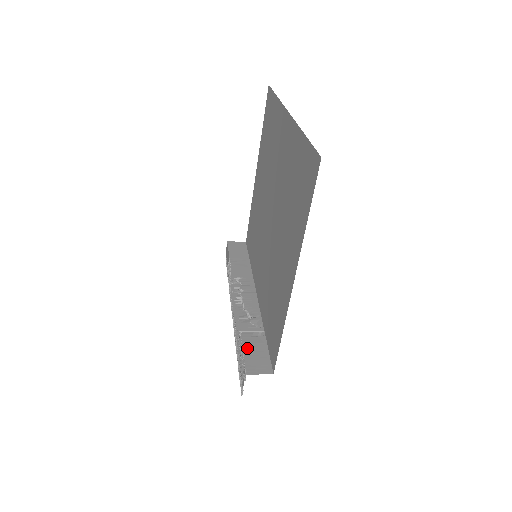
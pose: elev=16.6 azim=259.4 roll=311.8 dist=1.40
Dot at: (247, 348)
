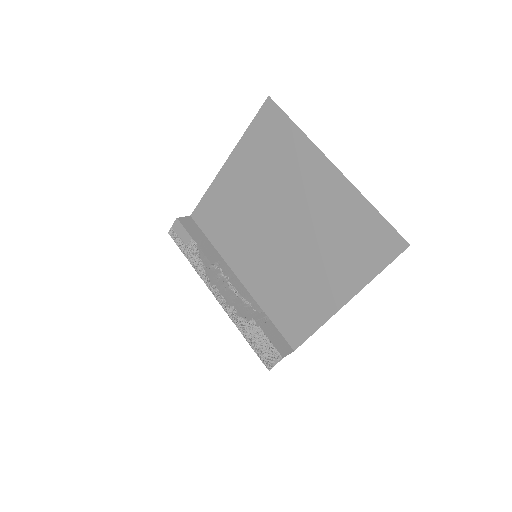
Dot at: (269, 335)
